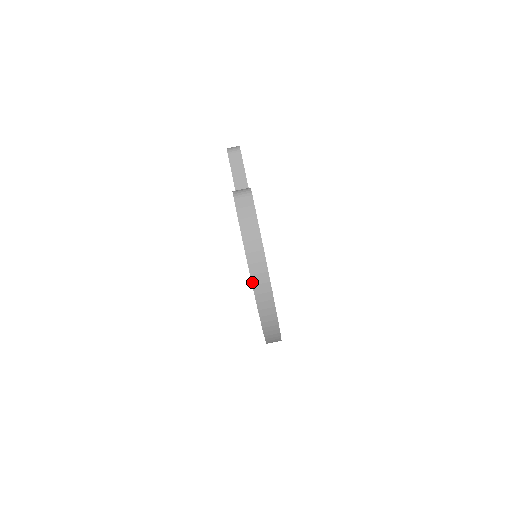
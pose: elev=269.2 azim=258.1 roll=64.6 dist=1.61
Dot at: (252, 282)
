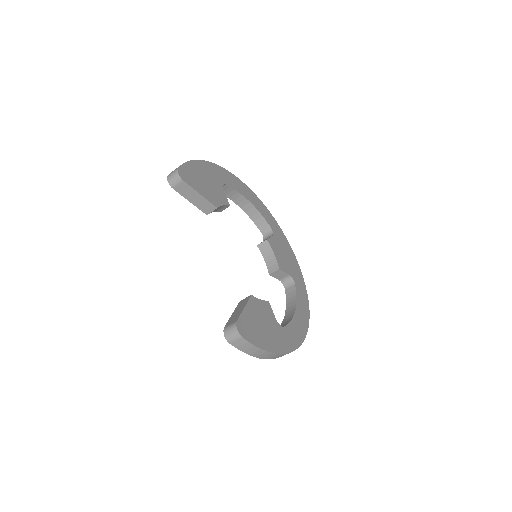
Dot at: occluded
